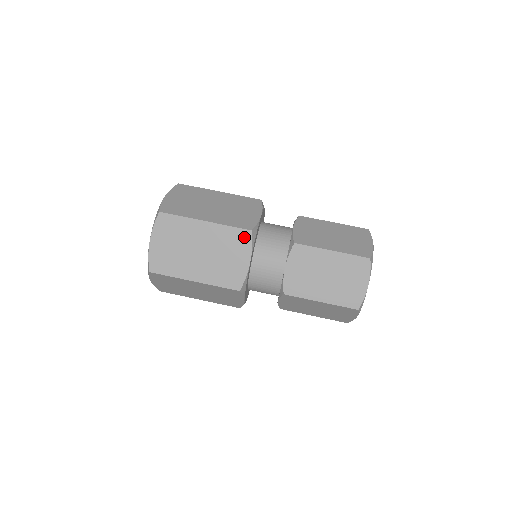
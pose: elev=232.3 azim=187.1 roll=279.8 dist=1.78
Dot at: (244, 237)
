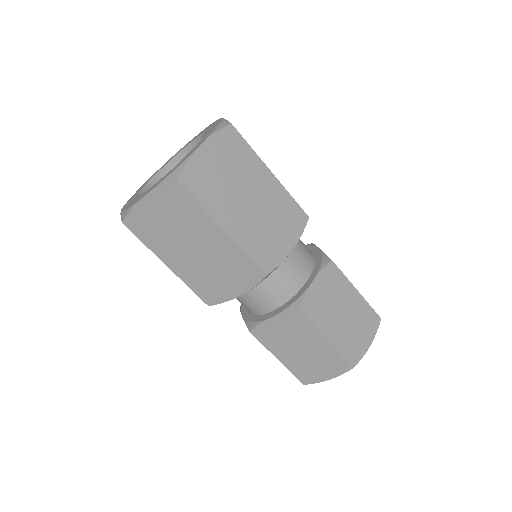
Dot at: (253, 274)
